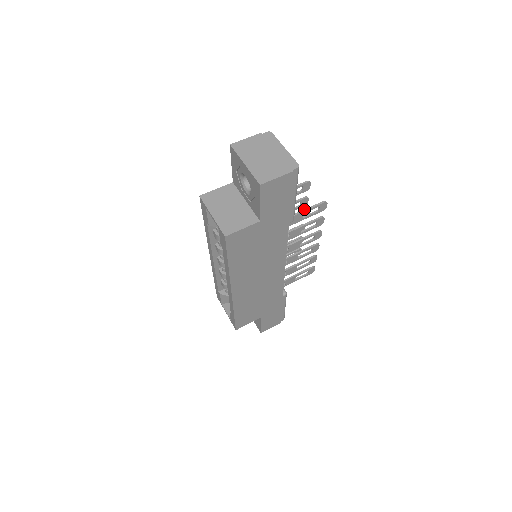
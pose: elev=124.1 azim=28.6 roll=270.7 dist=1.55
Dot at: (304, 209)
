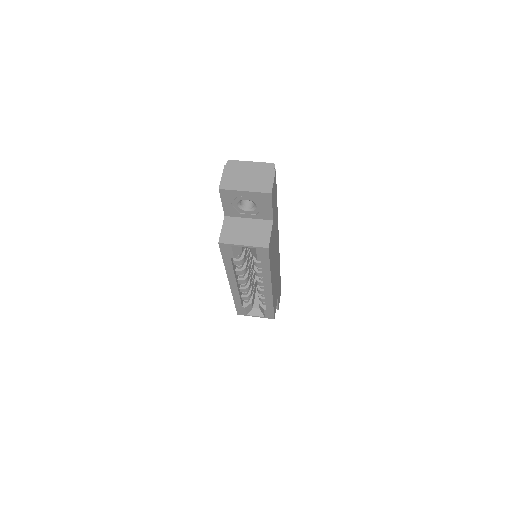
Dot at: occluded
